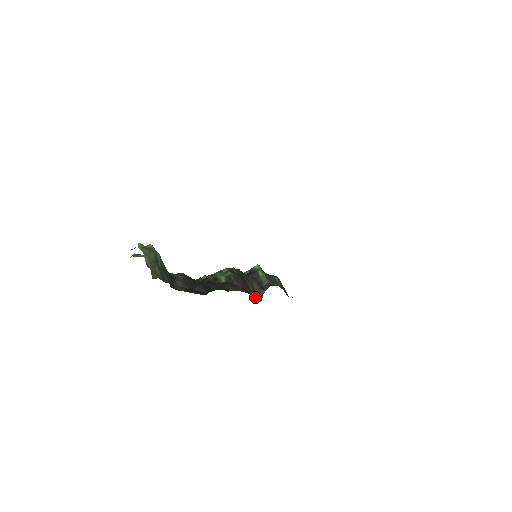
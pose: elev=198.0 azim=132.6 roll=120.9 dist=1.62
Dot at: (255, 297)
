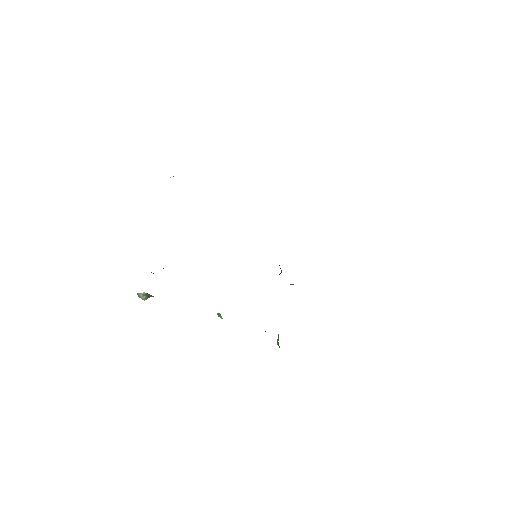
Dot at: occluded
